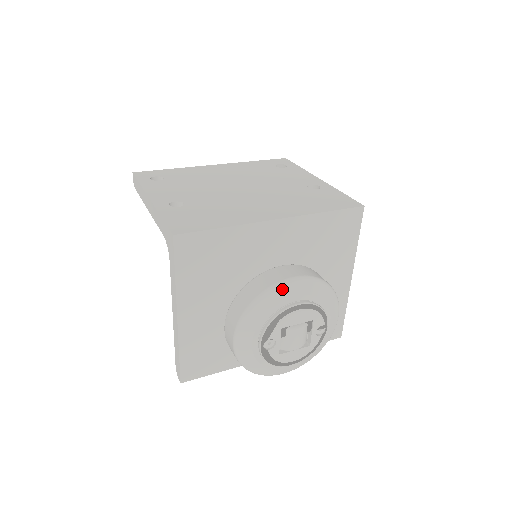
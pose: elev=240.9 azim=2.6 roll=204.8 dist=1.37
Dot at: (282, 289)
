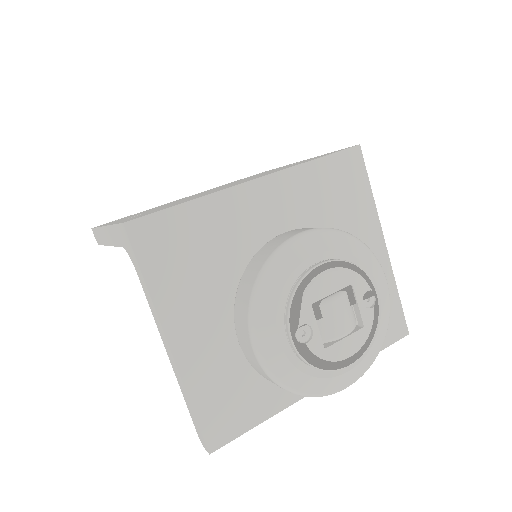
Dot at: (291, 249)
